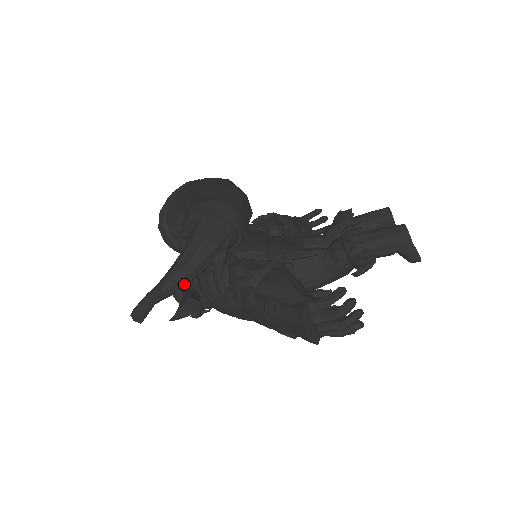
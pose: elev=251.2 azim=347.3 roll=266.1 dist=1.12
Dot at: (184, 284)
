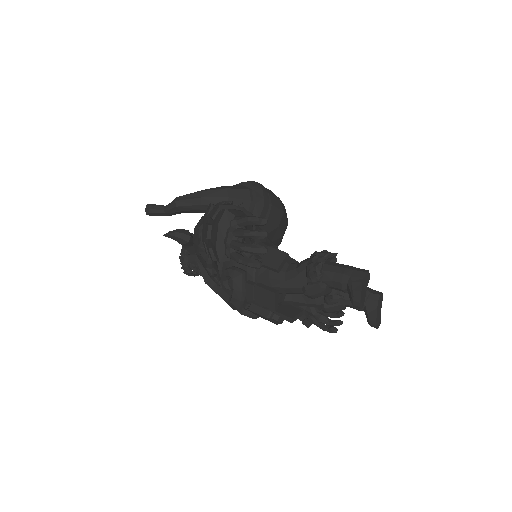
Dot at: (190, 204)
